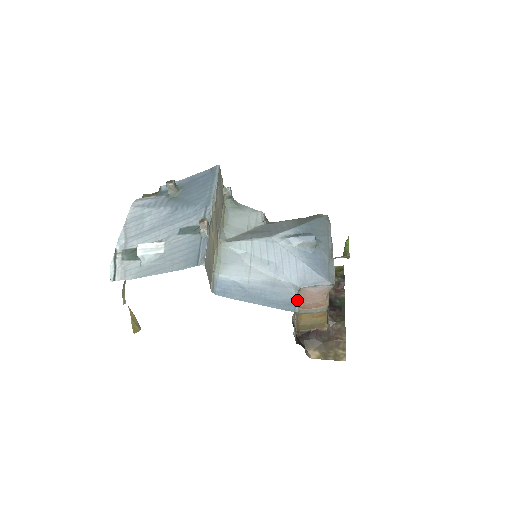
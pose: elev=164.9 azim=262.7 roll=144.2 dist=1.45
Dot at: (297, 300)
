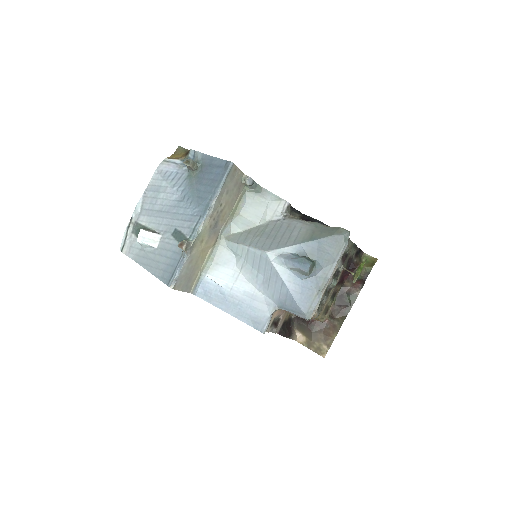
Dot at: (270, 319)
